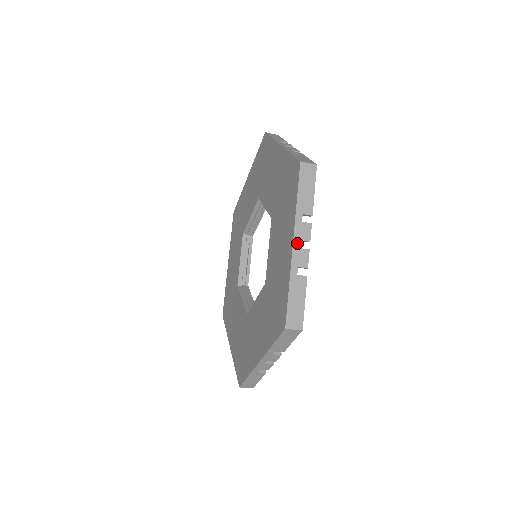
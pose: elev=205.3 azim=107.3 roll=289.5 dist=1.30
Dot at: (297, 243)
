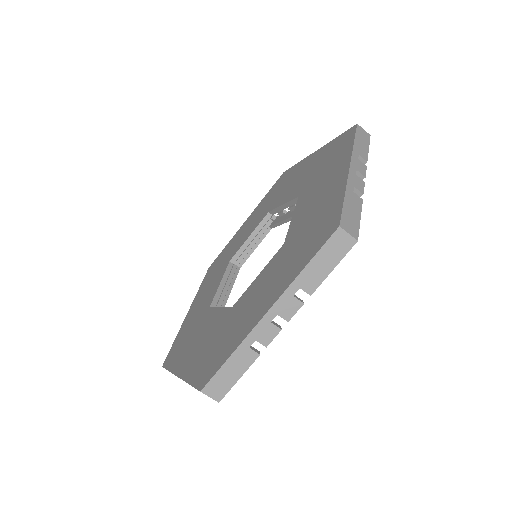
Dot at: occluded
